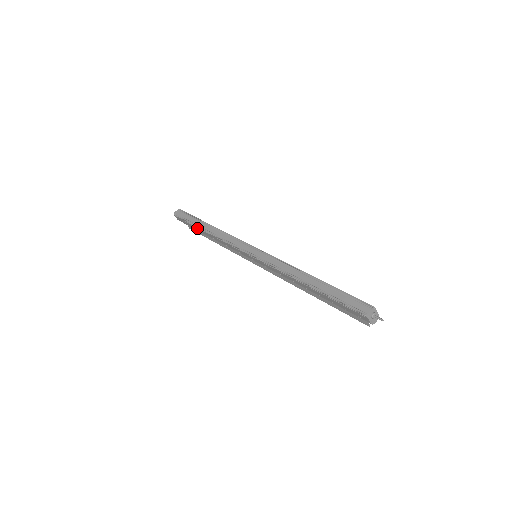
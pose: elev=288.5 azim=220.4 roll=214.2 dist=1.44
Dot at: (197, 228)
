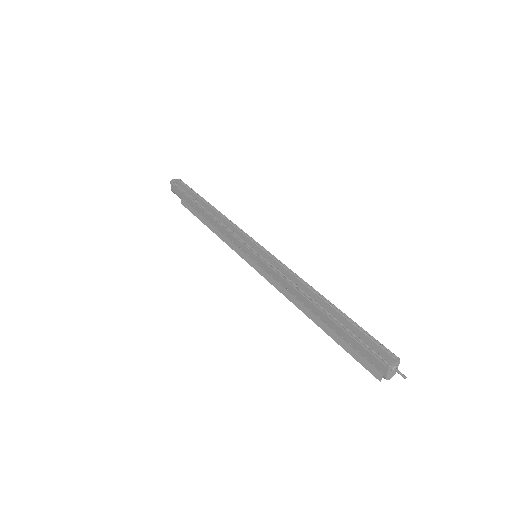
Dot at: (194, 203)
